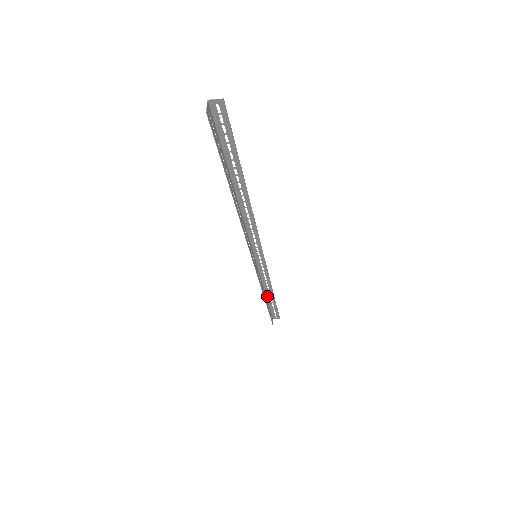
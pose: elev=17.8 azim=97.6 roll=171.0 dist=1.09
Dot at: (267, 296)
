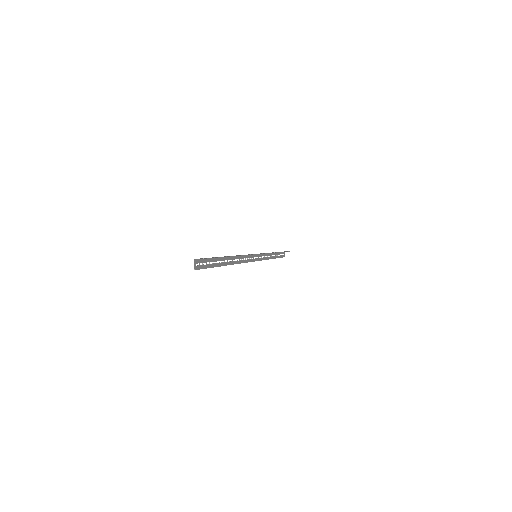
Dot at: occluded
